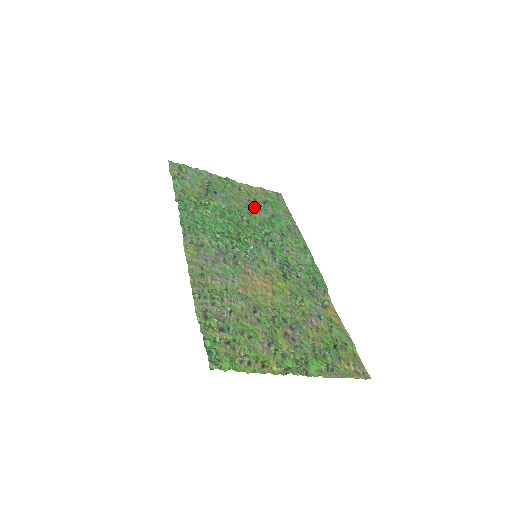
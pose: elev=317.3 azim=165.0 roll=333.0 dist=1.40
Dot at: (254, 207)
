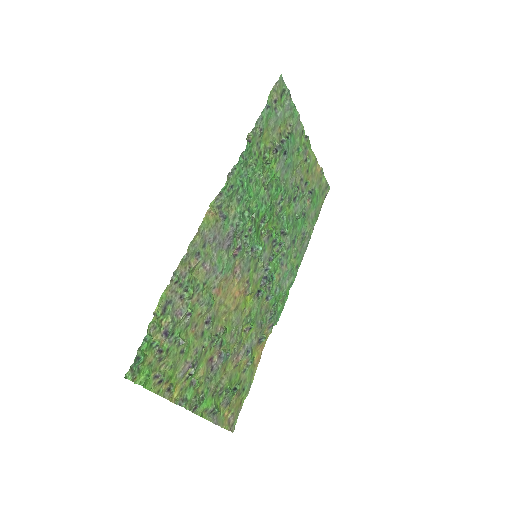
Dot at: (299, 192)
